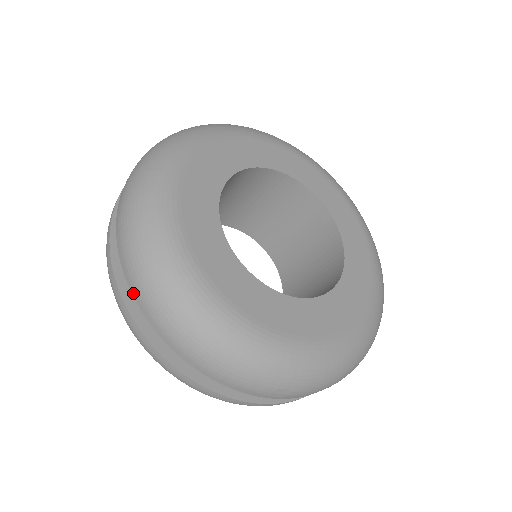
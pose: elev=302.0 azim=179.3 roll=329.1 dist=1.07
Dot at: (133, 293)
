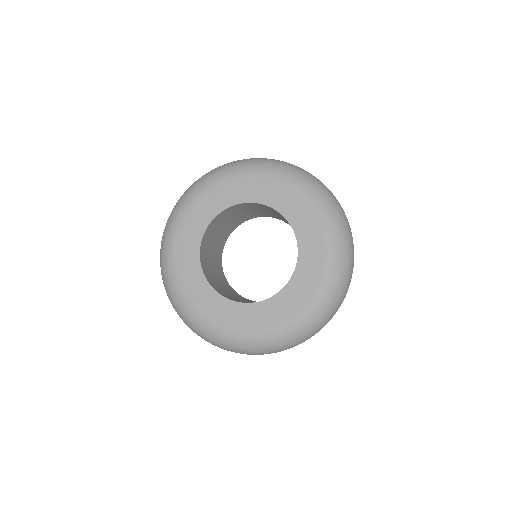
Dot at: occluded
